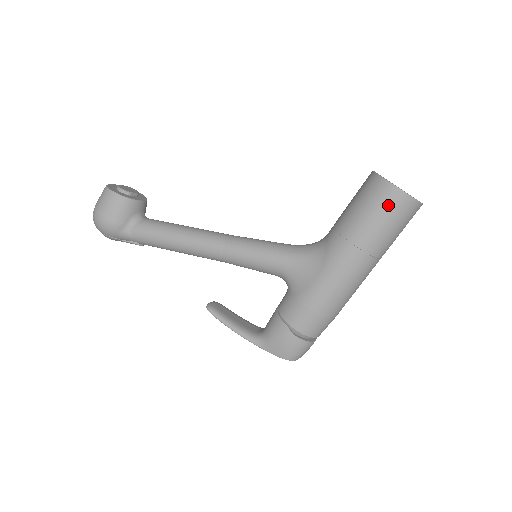
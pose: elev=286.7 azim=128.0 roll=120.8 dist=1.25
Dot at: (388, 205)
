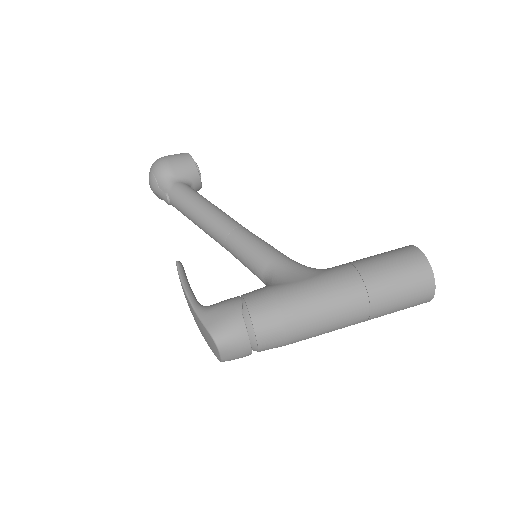
Dot at: (408, 261)
